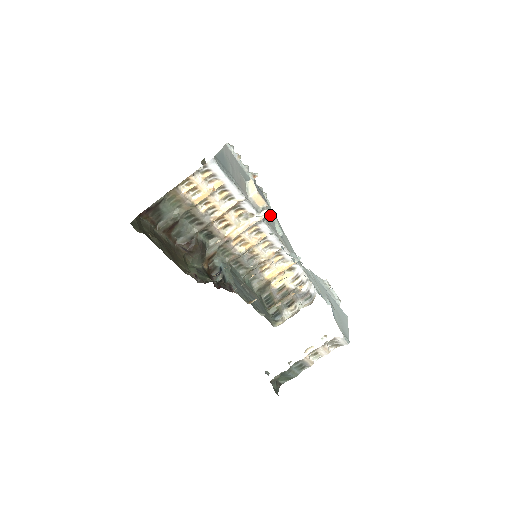
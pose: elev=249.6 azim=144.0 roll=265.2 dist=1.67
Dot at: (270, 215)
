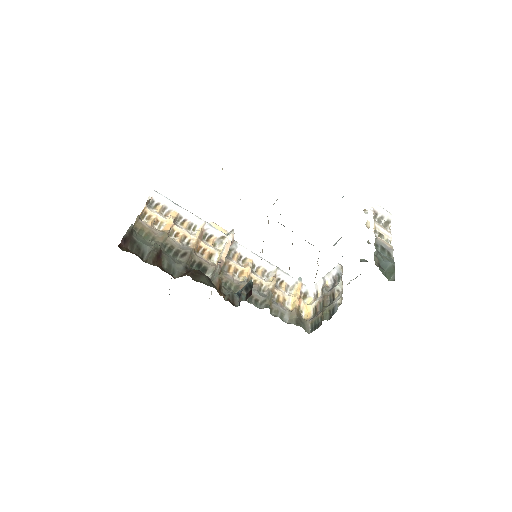
Dot at: occluded
